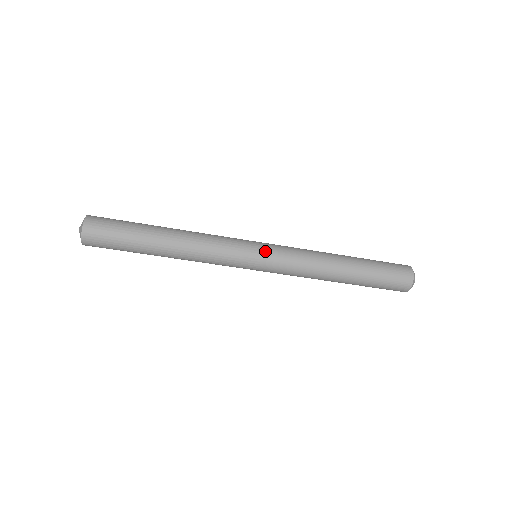
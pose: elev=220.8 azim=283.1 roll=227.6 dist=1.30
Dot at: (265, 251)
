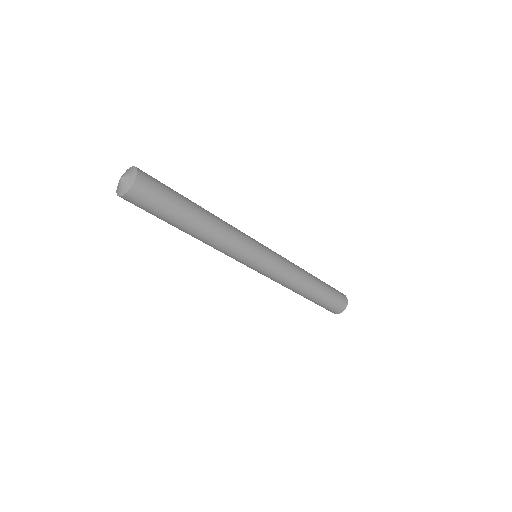
Dot at: (267, 247)
